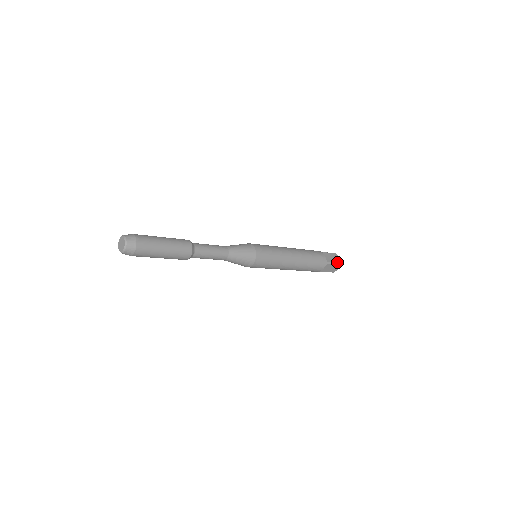
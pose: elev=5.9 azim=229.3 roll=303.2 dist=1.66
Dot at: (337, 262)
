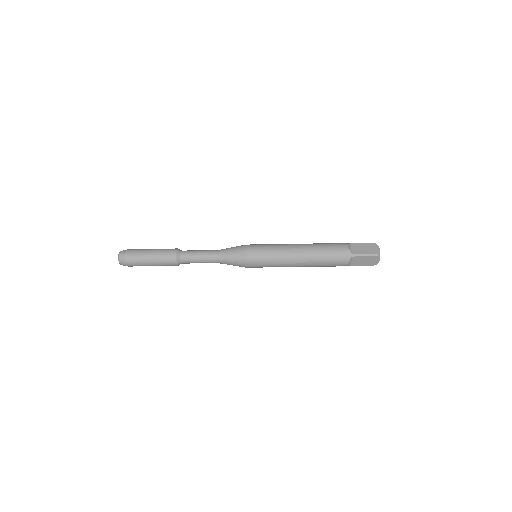
Dot at: (370, 253)
